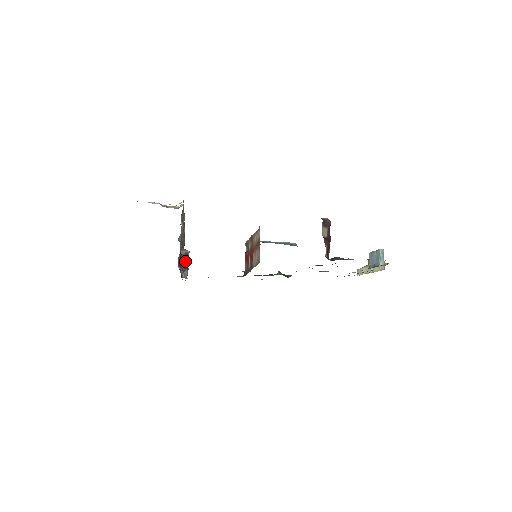
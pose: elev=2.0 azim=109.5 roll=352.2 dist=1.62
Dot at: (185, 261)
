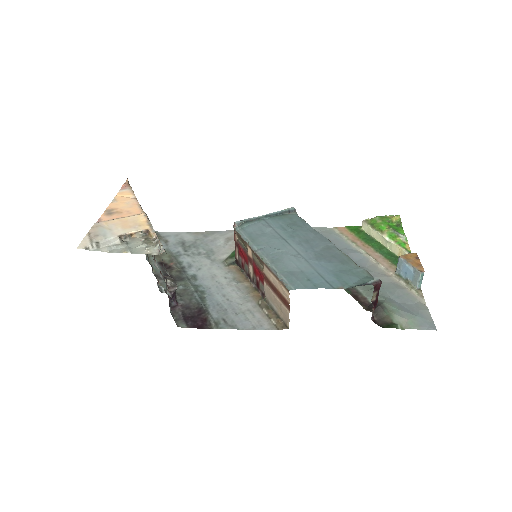
Dot at: (174, 297)
